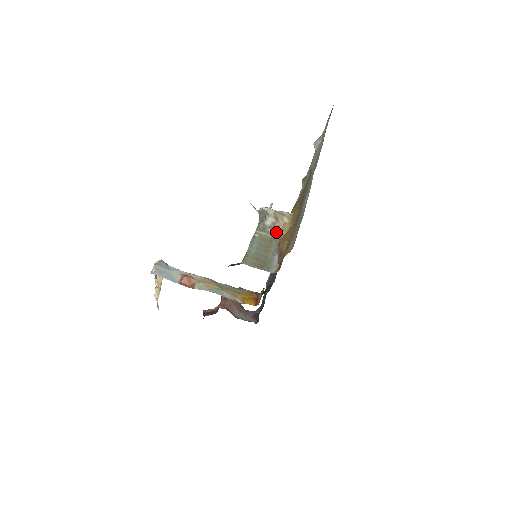
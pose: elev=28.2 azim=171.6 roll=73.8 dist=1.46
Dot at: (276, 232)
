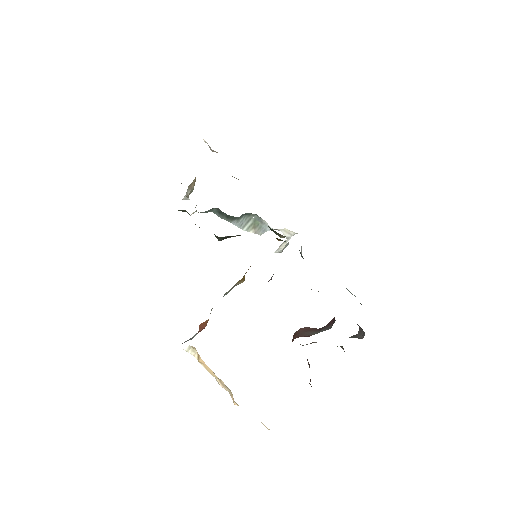
Dot at: (192, 191)
